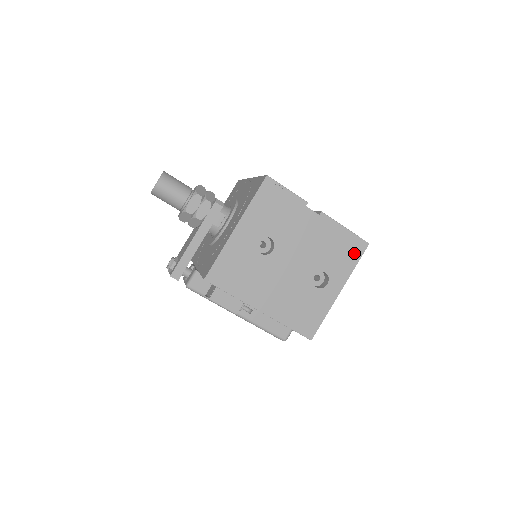
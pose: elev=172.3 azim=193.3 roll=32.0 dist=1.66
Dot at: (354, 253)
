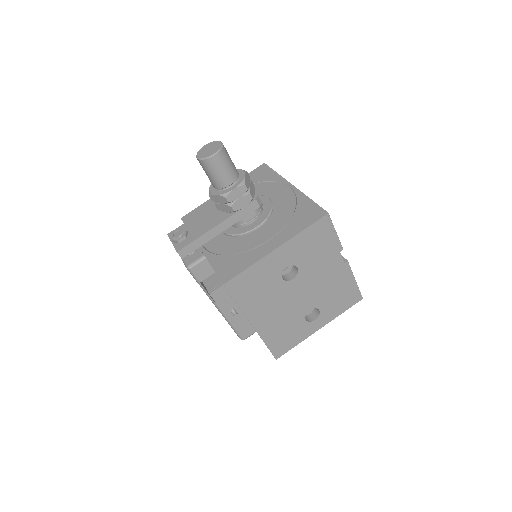
Dot at: (348, 302)
